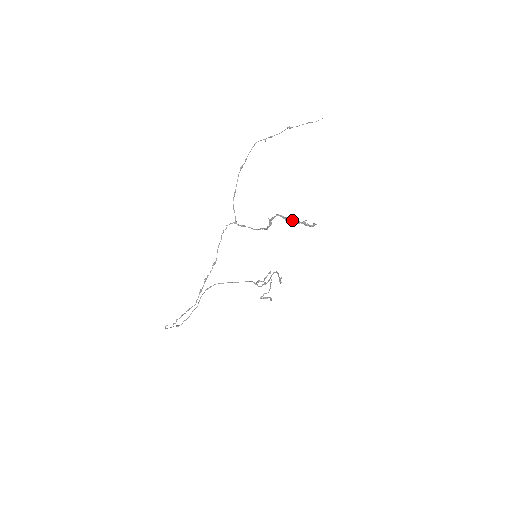
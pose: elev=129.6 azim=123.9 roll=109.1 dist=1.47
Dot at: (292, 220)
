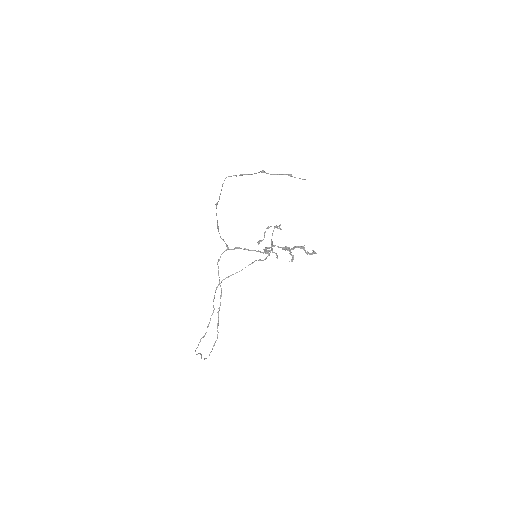
Dot at: (290, 254)
